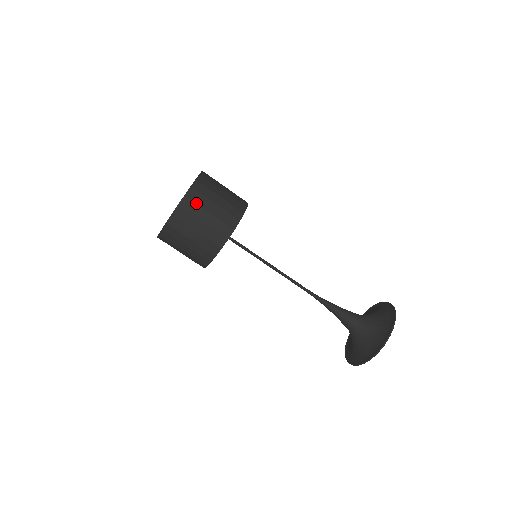
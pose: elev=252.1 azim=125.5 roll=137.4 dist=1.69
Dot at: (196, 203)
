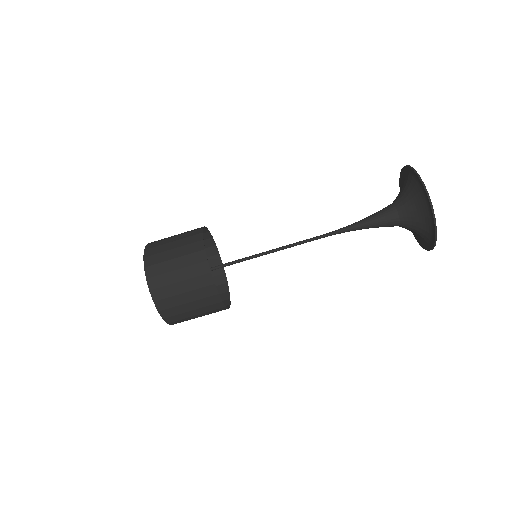
Dot at: (163, 286)
